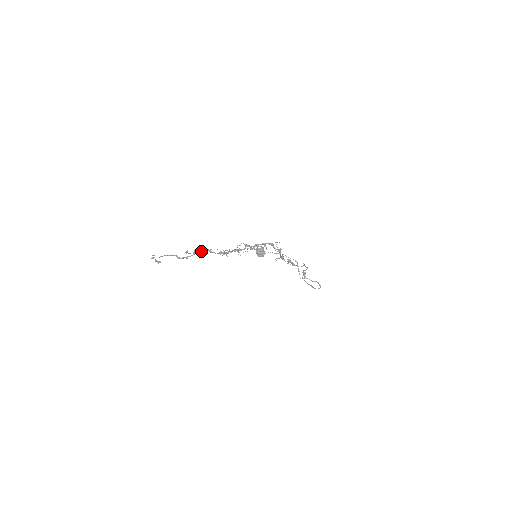
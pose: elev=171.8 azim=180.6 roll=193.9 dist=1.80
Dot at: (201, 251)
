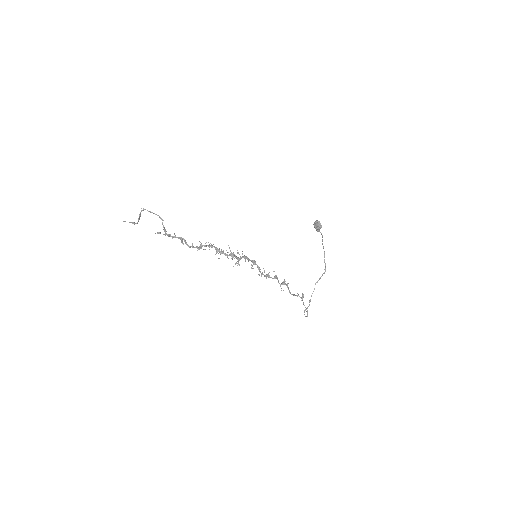
Dot at: (177, 237)
